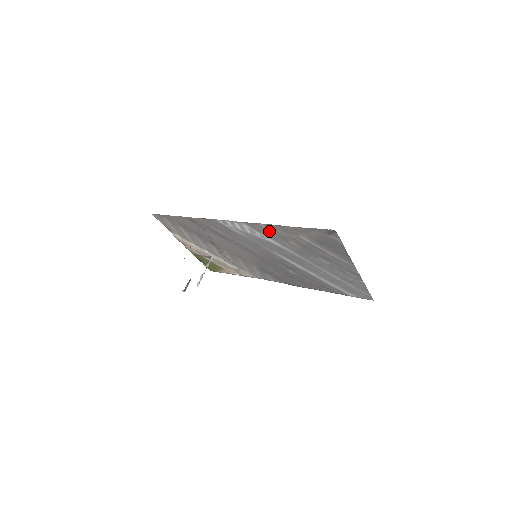
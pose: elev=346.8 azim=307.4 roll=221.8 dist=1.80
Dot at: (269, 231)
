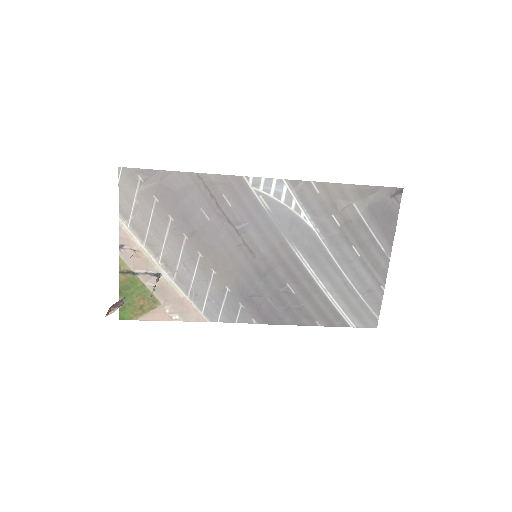
Dot at: (316, 196)
